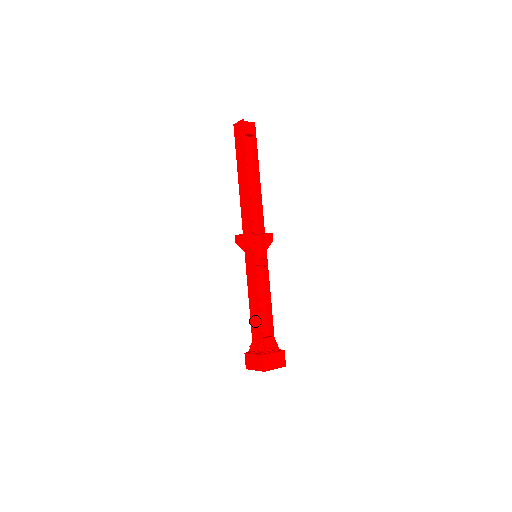
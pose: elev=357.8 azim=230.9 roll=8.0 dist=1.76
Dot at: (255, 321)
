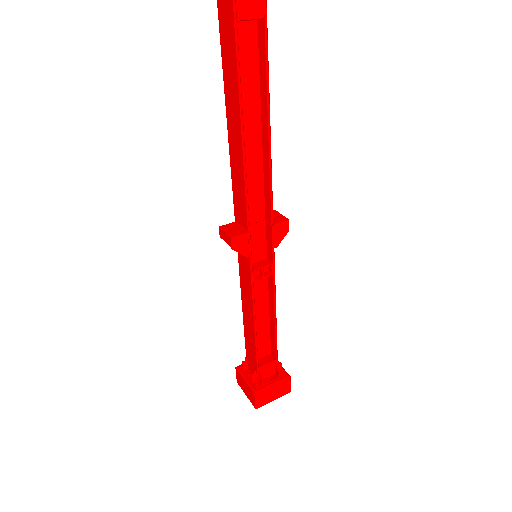
Dot at: (249, 343)
